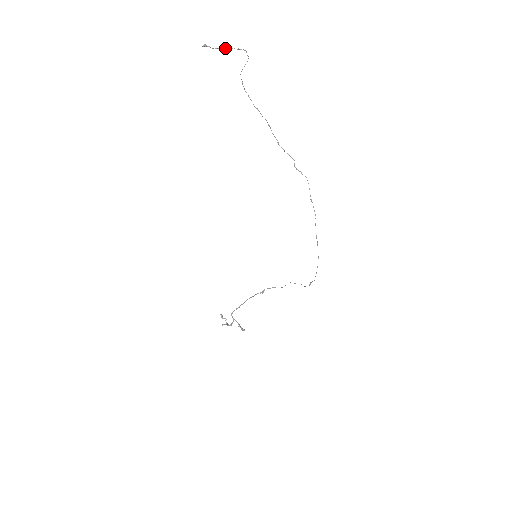
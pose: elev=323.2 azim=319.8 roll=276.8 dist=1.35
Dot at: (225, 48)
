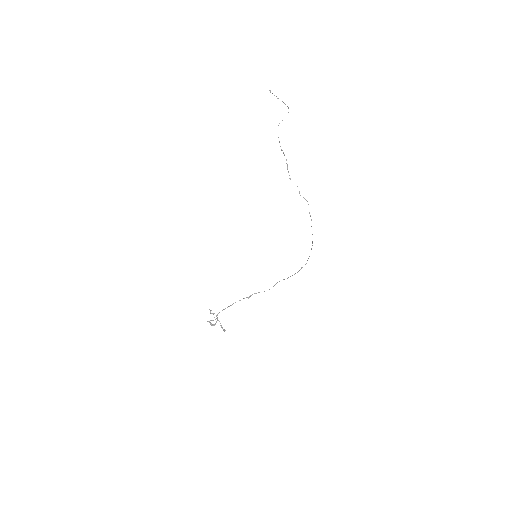
Dot at: occluded
